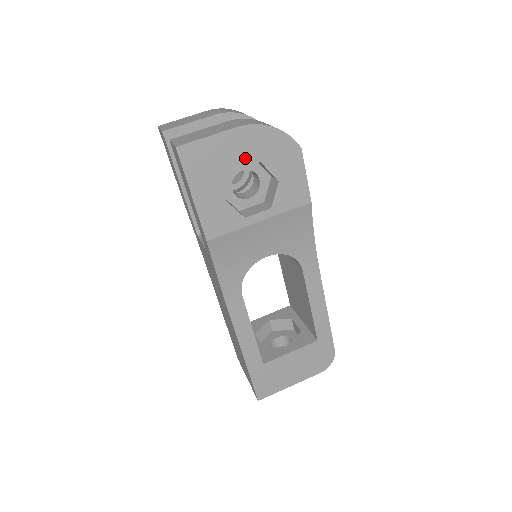
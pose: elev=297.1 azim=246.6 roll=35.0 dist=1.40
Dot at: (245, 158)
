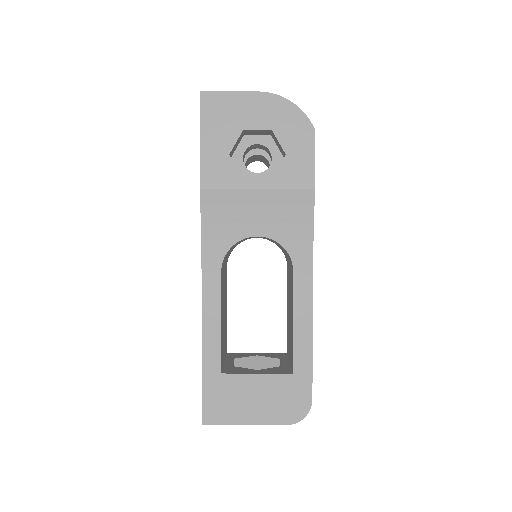
Dot at: (258, 122)
